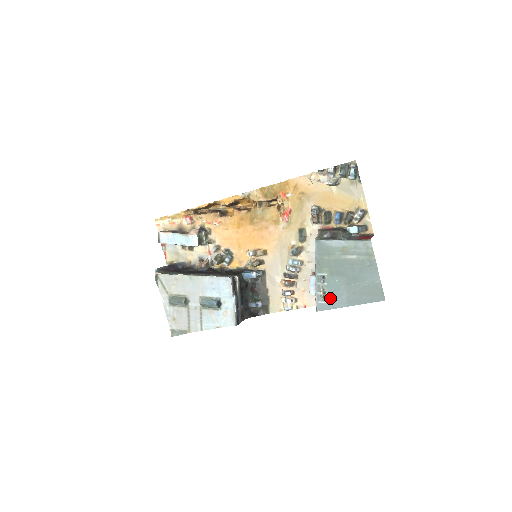
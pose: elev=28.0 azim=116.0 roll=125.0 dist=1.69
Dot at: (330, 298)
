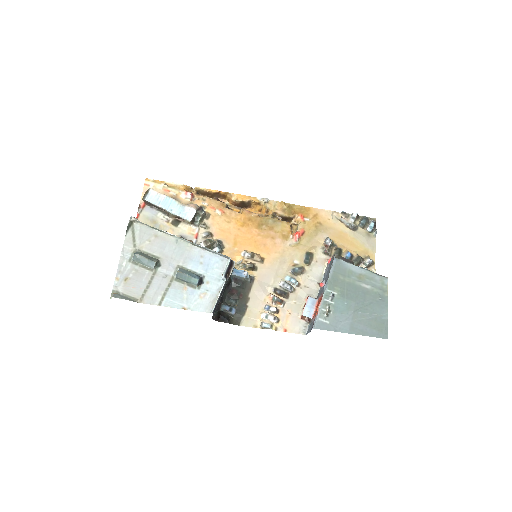
Dot at: (333, 319)
